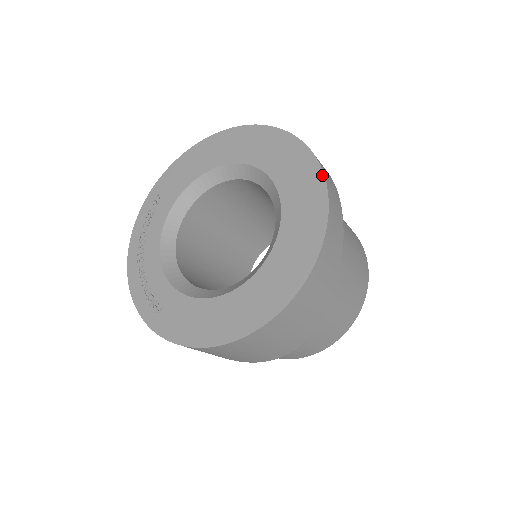
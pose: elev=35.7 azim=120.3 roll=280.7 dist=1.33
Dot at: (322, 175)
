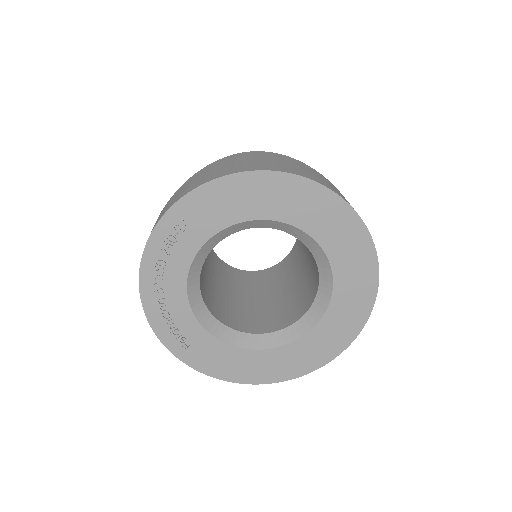
Dot at: (377, 281)
